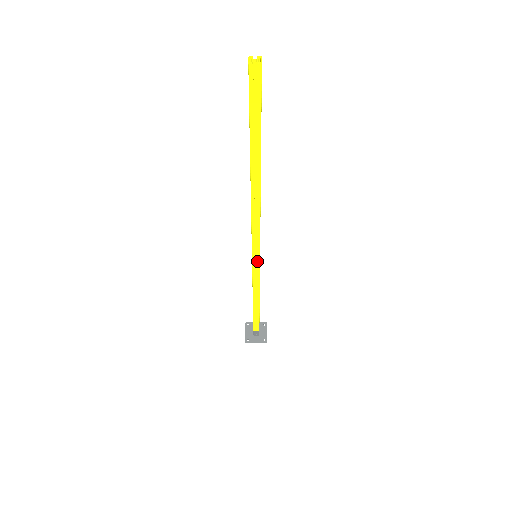
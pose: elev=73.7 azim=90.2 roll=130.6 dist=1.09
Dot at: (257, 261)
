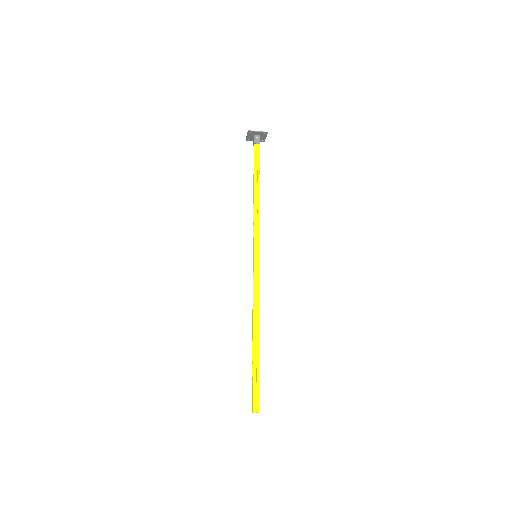
Dot at: (256, 254)
